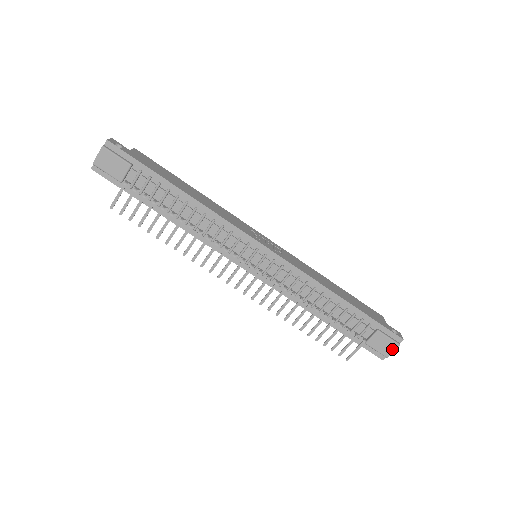
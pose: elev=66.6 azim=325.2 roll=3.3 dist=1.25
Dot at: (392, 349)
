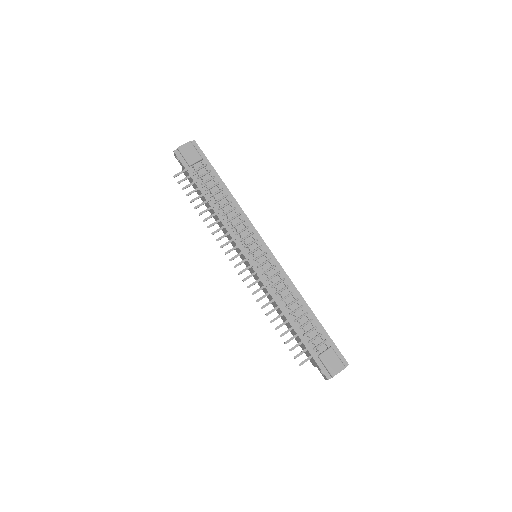
Dot at: (339, 369)
